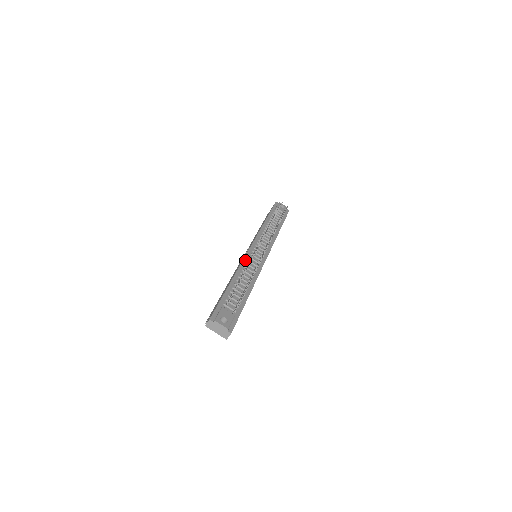
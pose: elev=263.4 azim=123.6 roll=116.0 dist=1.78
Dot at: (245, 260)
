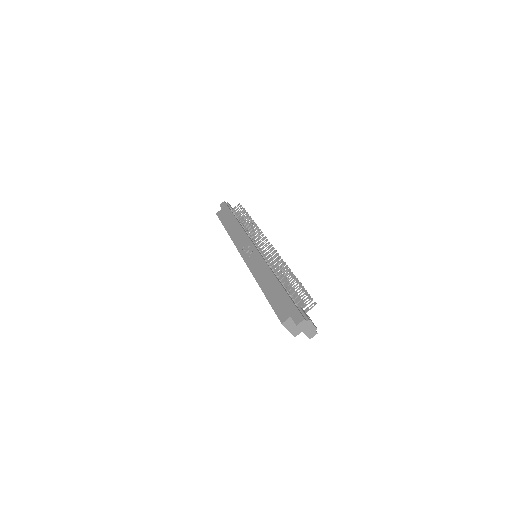
Dot at: (265, 260)
